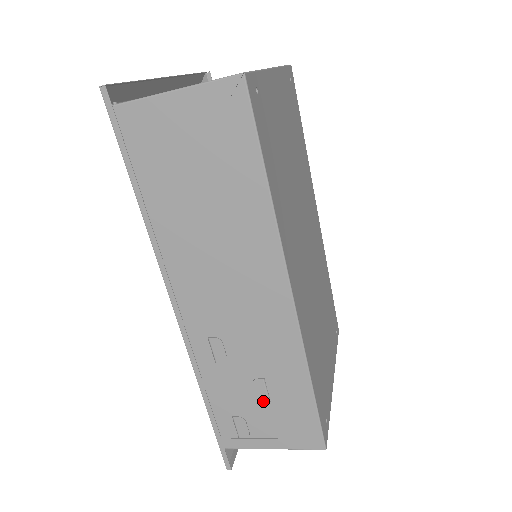
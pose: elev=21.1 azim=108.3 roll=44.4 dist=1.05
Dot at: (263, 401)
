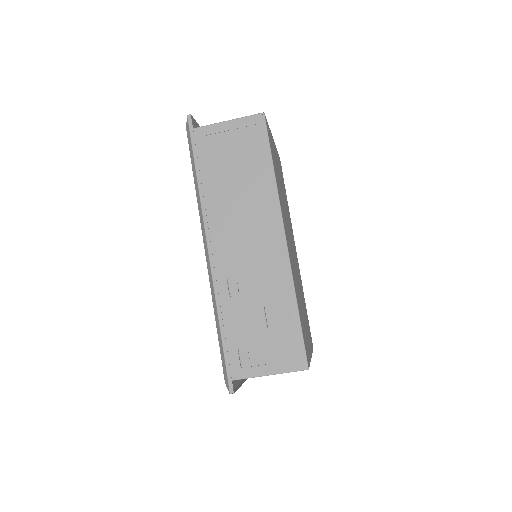
Dot at: (262, 327)
